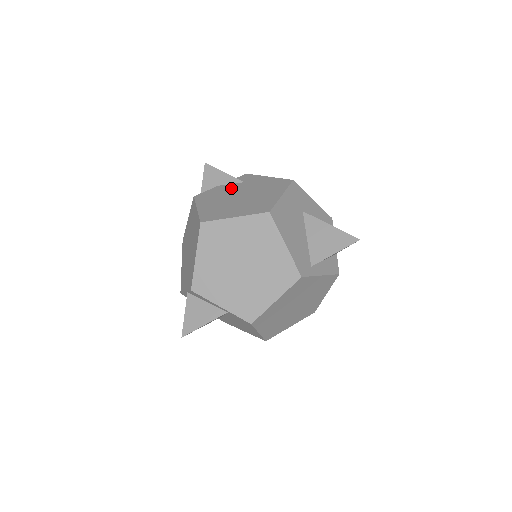
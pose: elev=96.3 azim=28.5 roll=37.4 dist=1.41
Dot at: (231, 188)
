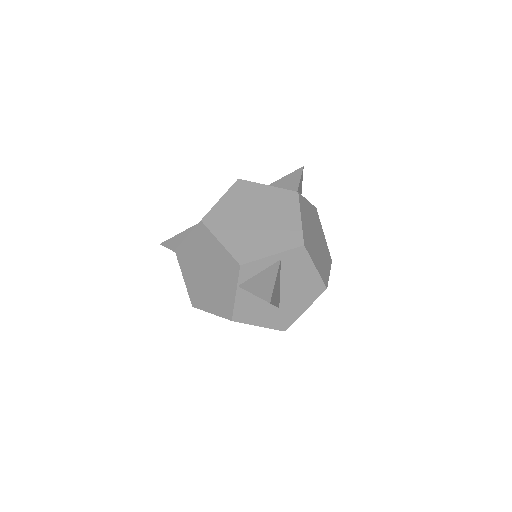
Dot at: occluded
